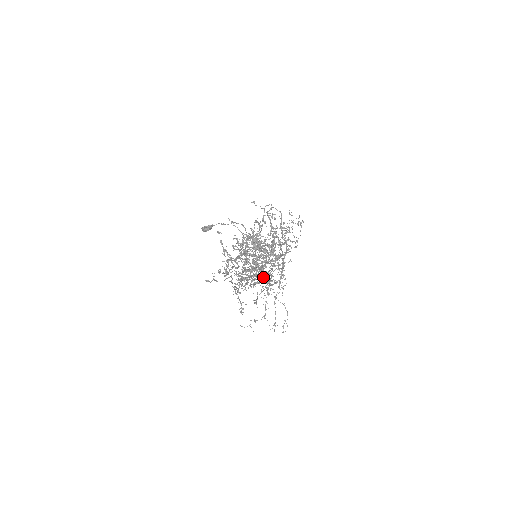
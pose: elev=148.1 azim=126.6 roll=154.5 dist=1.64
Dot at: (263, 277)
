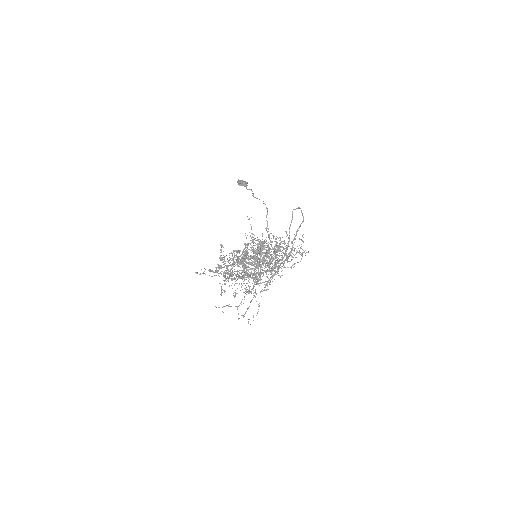
Dot at: (253, 275)
